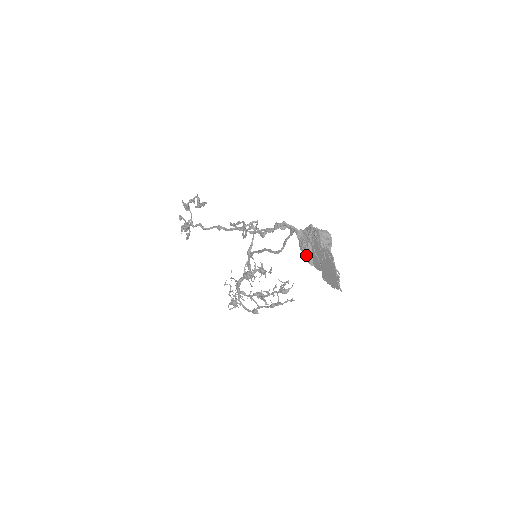
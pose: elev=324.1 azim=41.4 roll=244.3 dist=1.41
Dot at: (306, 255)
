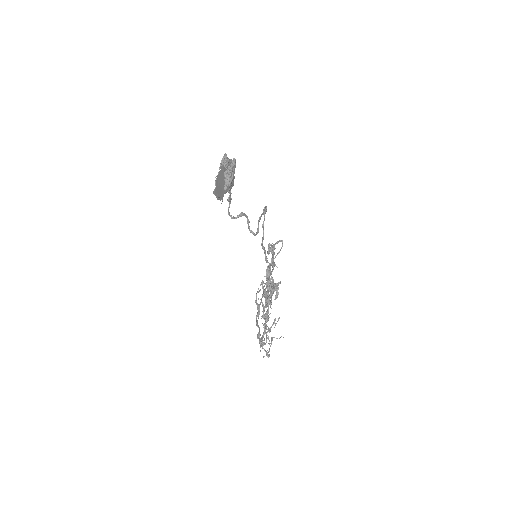
Dot at: occluded
